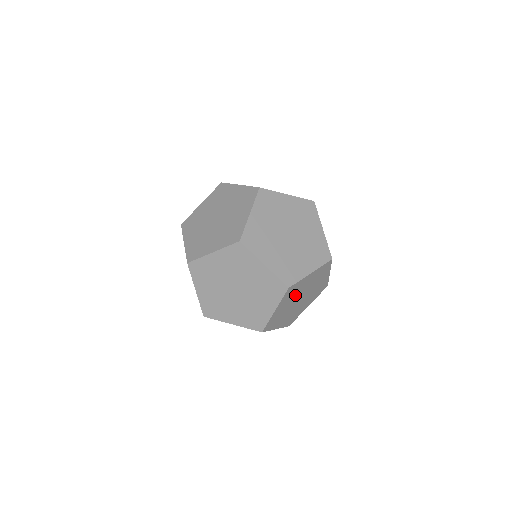
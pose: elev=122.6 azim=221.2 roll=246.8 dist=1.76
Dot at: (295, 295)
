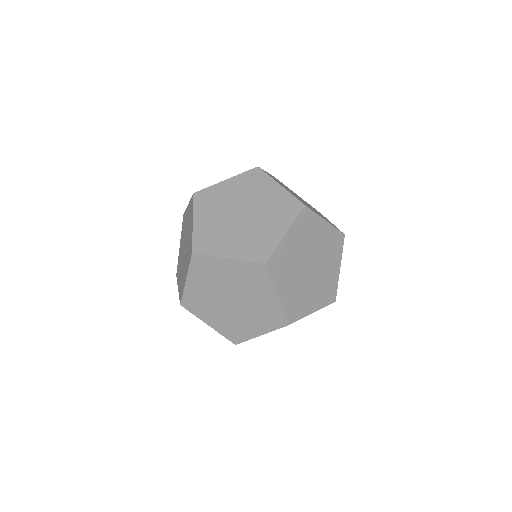
Dot at: (244, 285)
